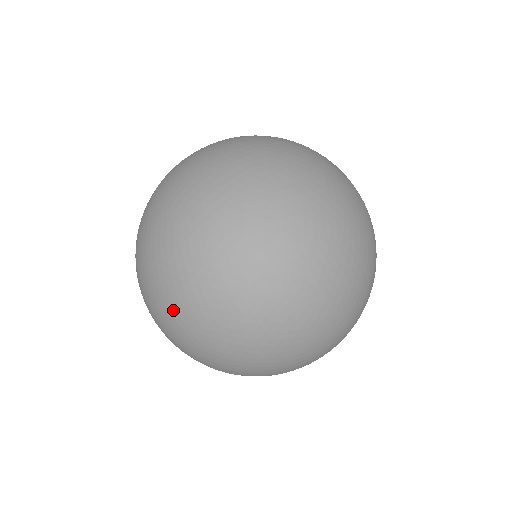
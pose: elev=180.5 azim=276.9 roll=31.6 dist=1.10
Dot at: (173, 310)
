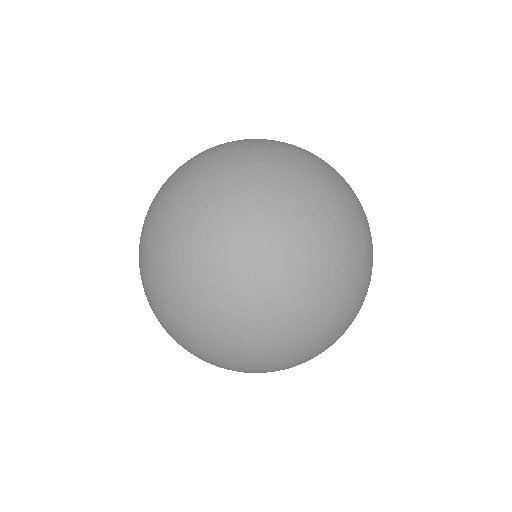
Dot at: (173, 335)
